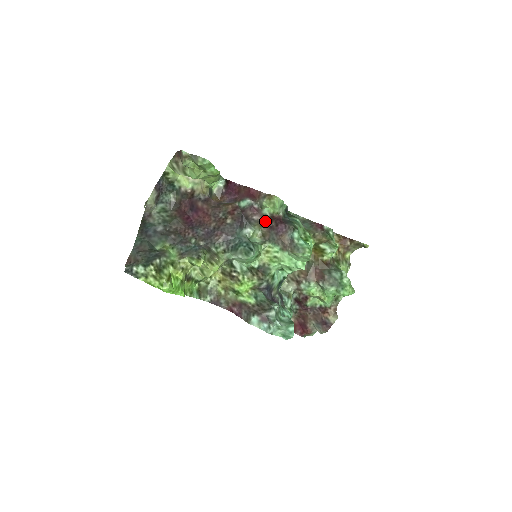
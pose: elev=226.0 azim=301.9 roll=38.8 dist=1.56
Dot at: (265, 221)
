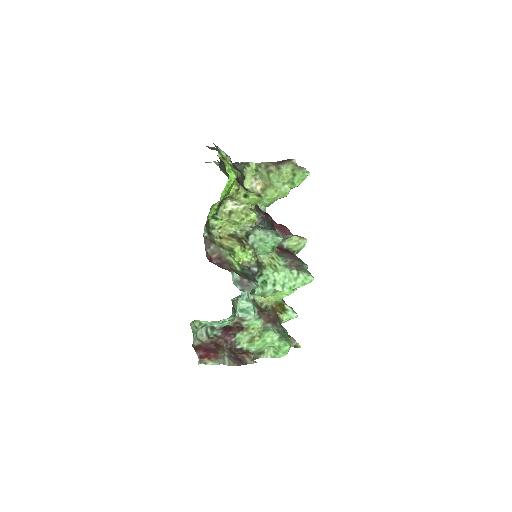
Dot at: (280, 247)
